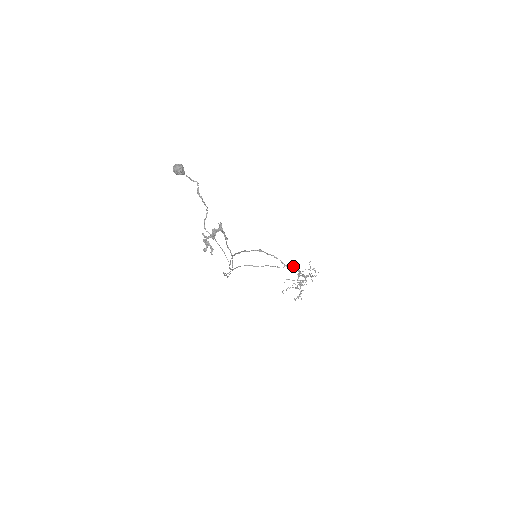
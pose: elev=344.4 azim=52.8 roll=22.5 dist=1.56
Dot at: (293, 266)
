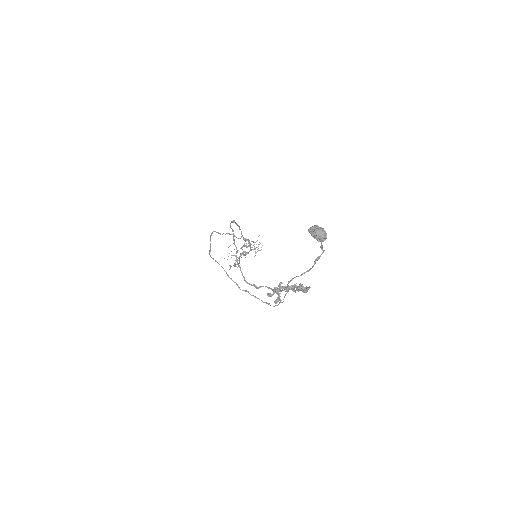
Dot at: (248, 239)
